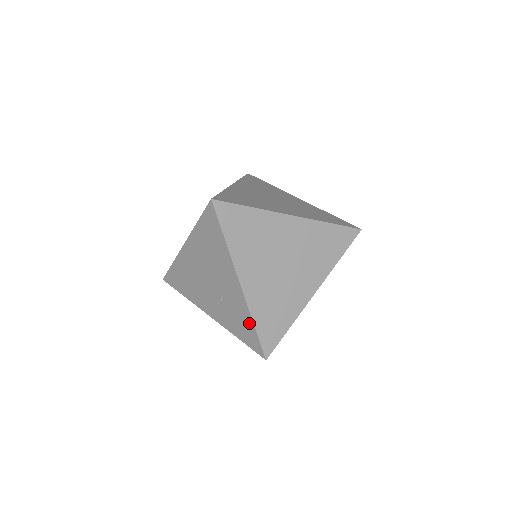
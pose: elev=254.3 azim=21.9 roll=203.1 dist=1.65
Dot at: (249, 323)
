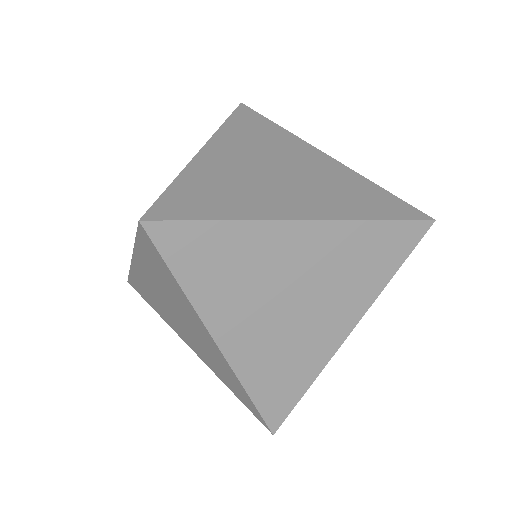
Dot at: occluded
